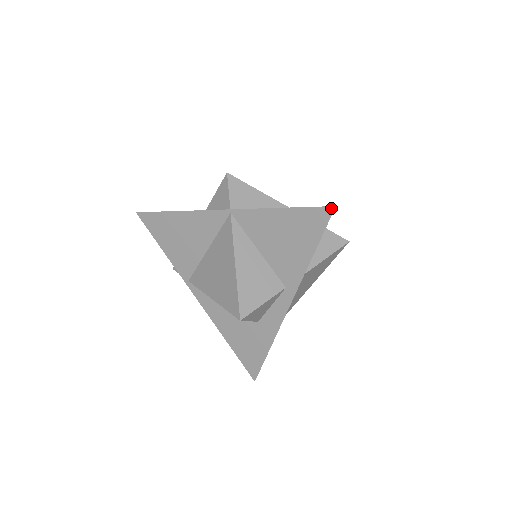
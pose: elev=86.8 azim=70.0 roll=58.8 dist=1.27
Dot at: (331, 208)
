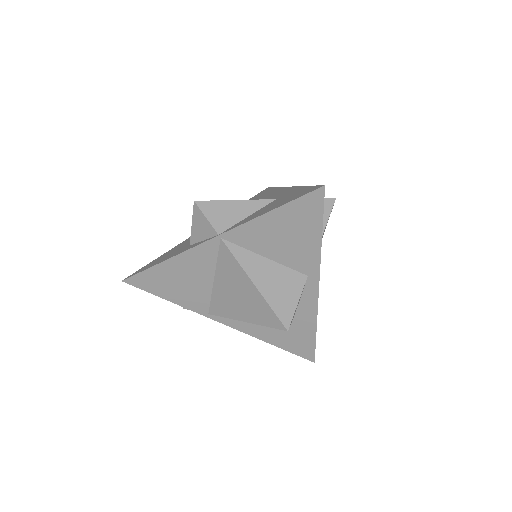
Dot at: (321, 189)
